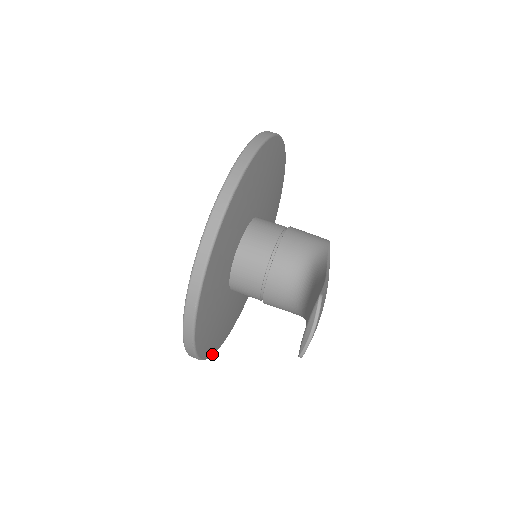
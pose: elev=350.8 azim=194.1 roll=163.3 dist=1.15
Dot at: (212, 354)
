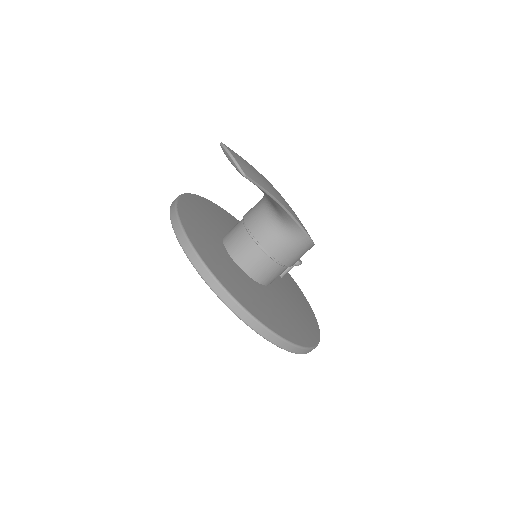
Dot at: (297, 344)
